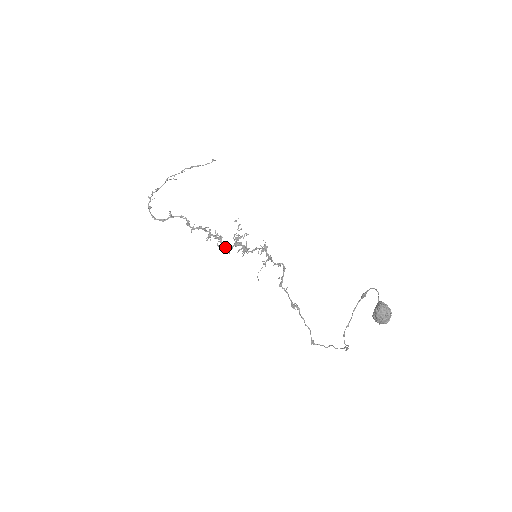
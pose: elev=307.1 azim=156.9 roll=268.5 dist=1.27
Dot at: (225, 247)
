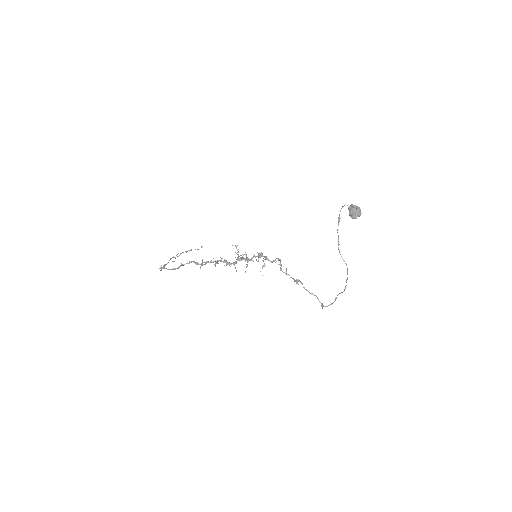
Dot at: (230, 264)
